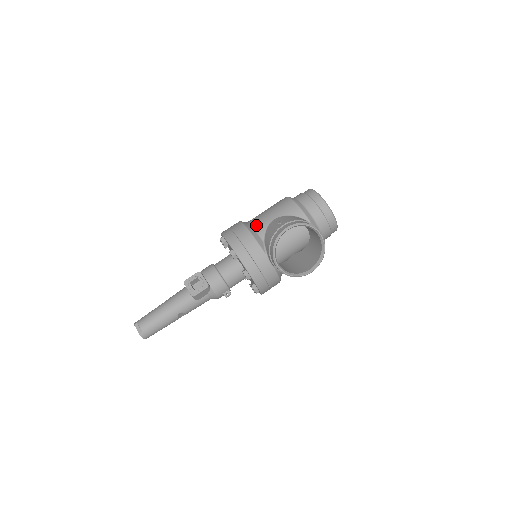
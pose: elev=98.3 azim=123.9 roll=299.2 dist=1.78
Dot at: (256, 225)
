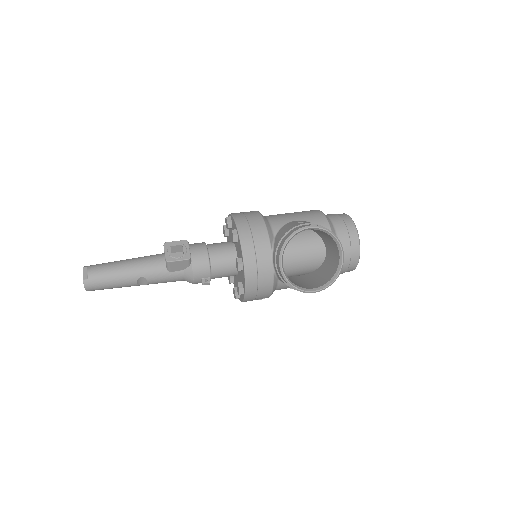
Dot at: (272, 219)
